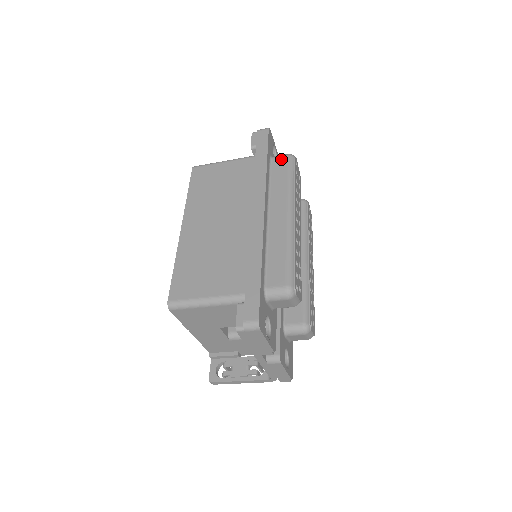
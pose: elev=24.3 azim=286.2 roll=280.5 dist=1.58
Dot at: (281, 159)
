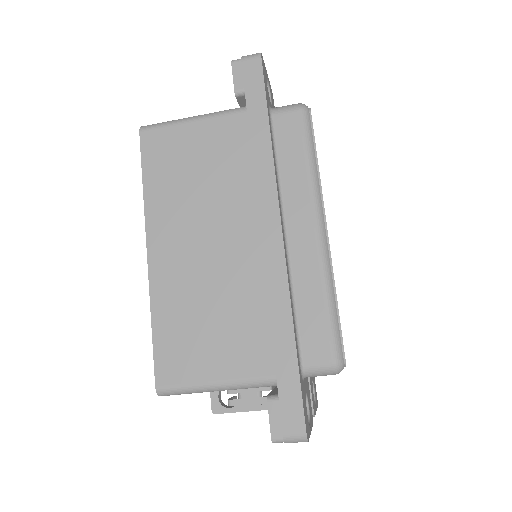
Dot at: (289, 117)
